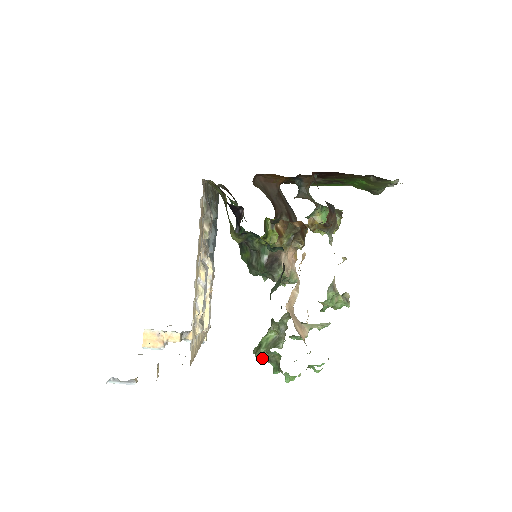
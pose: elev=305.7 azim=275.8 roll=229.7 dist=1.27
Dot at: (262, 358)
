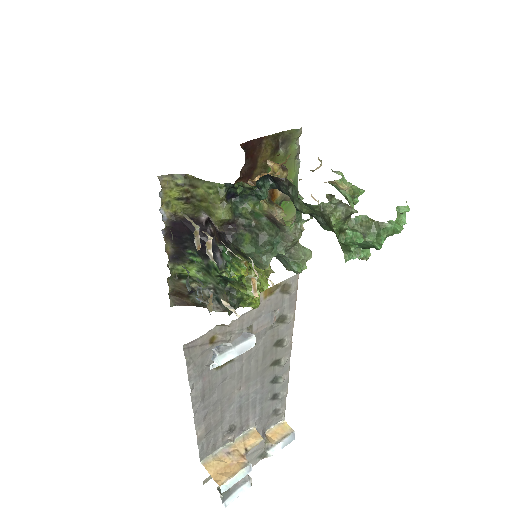
Dot at: (355, 239)
